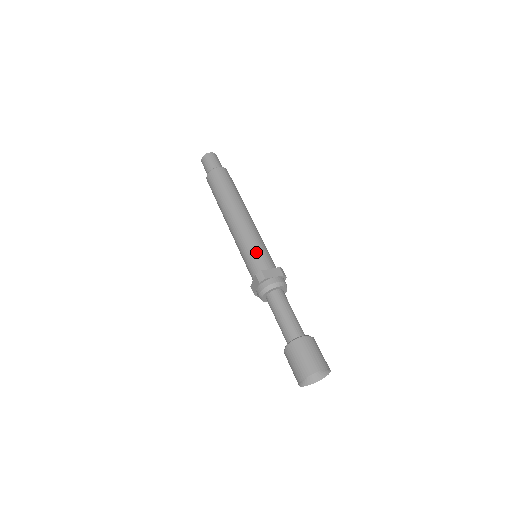
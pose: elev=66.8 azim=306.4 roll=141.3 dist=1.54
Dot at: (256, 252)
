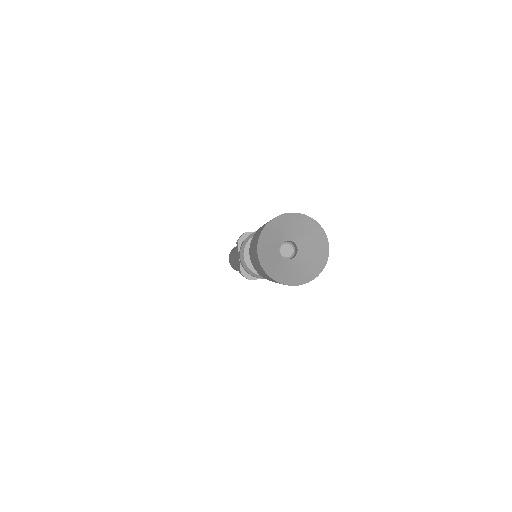
Dot at: occluded
